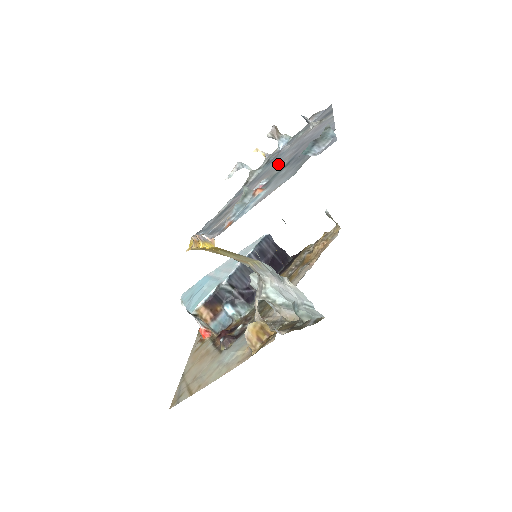
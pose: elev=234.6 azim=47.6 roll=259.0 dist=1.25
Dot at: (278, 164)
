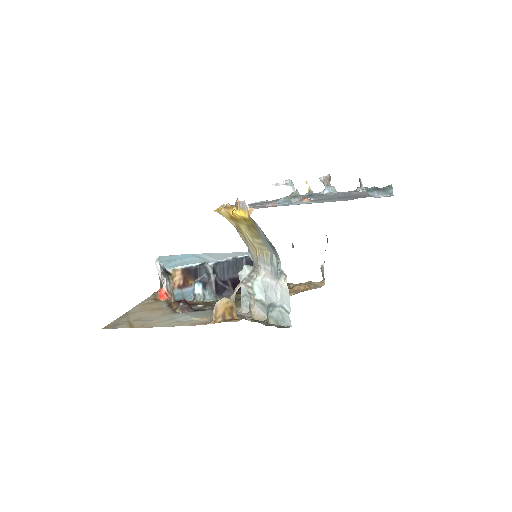
Dot at: (324, 197)
